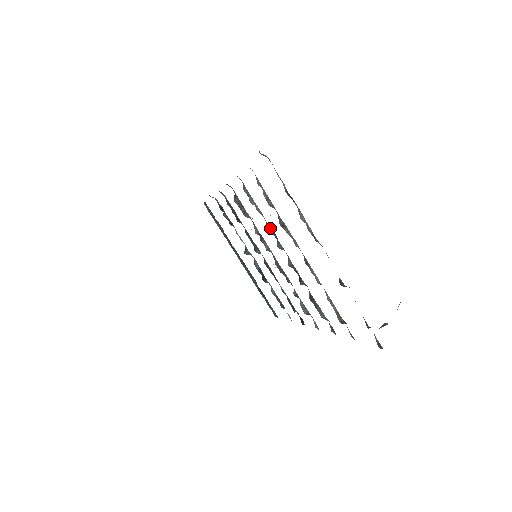
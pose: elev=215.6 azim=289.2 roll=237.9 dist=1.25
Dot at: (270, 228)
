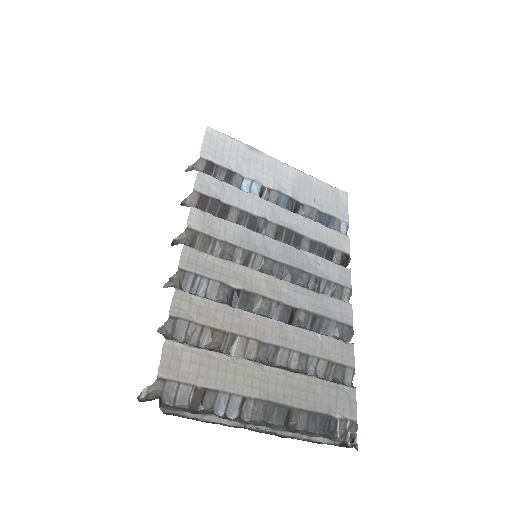
Dot at: (236, 296)
